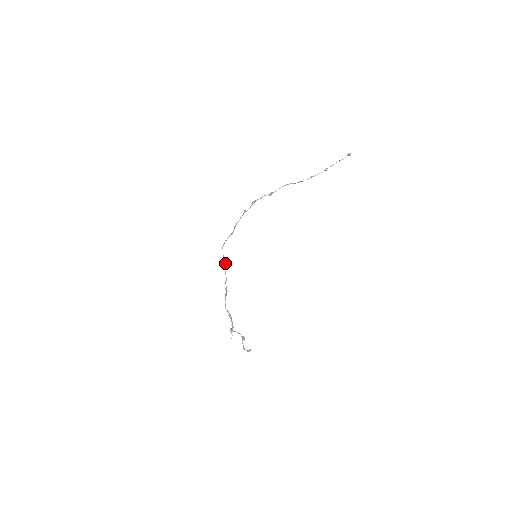
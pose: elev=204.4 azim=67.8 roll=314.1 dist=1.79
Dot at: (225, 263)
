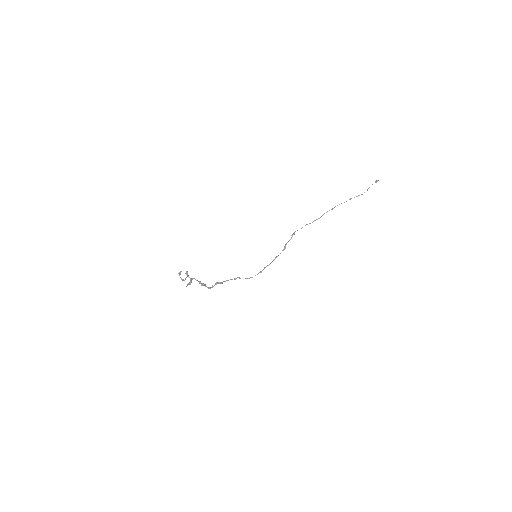
Dot at: (236, 278)
